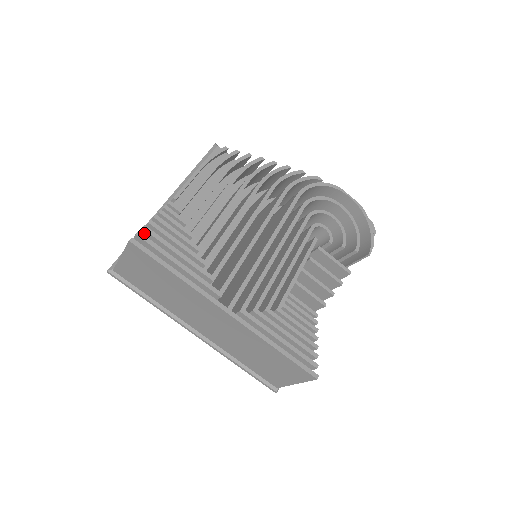
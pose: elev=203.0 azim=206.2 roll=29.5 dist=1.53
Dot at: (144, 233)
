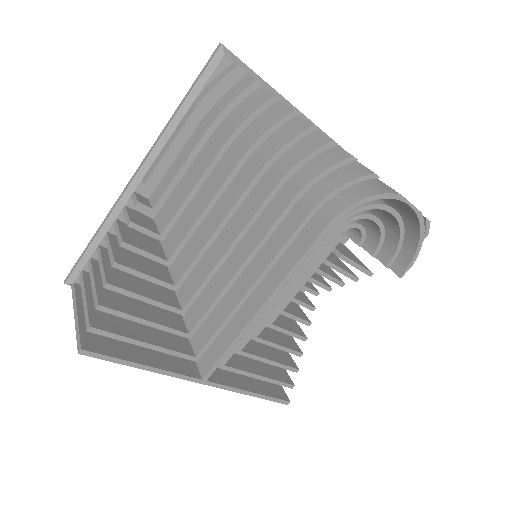
Dot at: occluded
